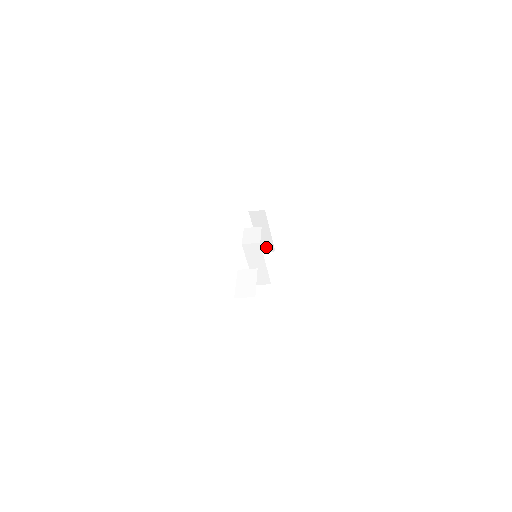
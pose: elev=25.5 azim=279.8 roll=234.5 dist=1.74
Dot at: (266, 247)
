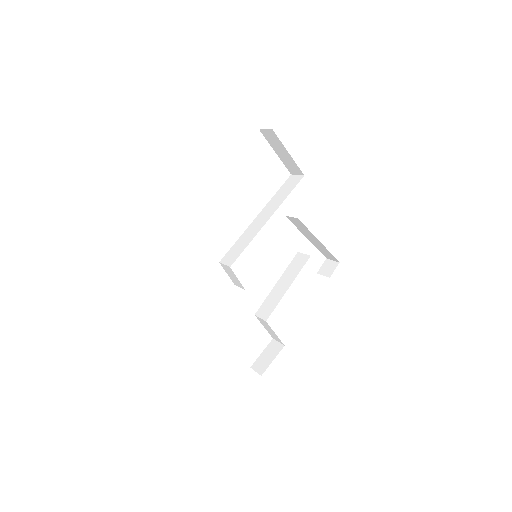
Dot at: occluded
